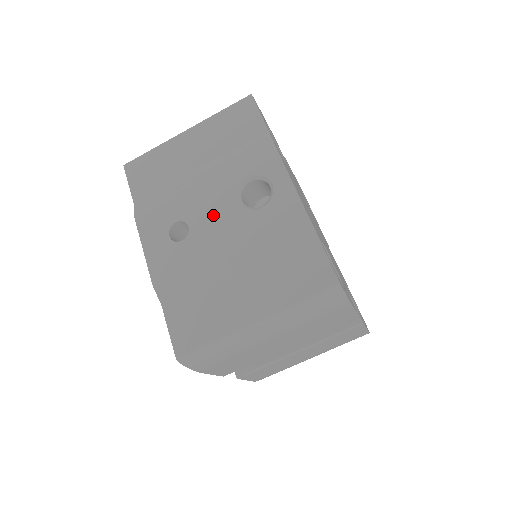
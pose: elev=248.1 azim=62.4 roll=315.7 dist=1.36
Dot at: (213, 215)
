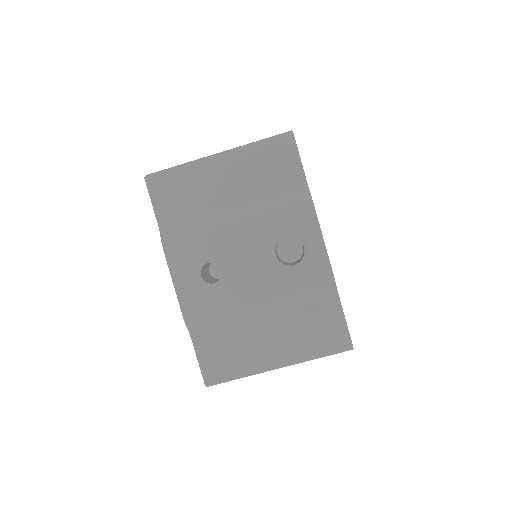
Dot at: (247, 265)
